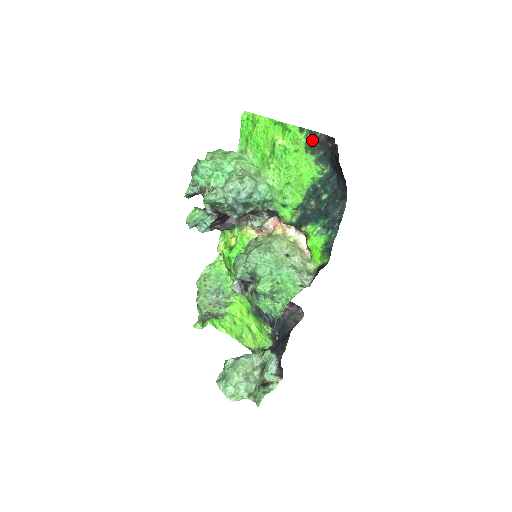
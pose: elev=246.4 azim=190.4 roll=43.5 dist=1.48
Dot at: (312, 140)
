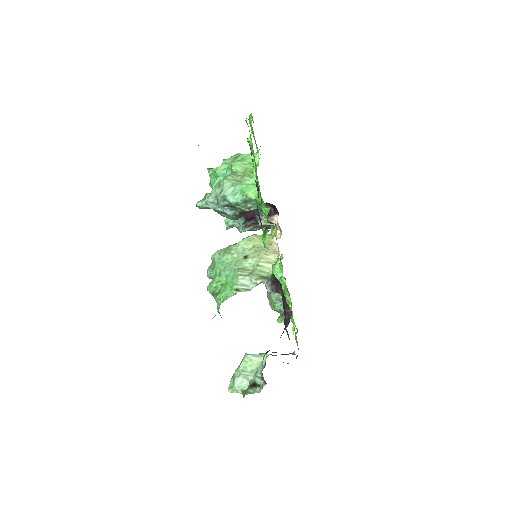
Dot at: occluded
